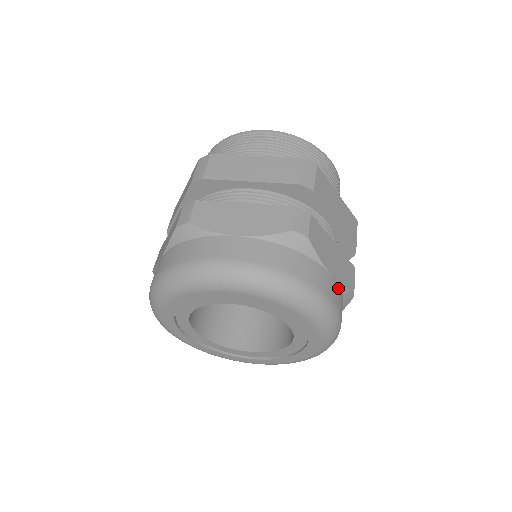
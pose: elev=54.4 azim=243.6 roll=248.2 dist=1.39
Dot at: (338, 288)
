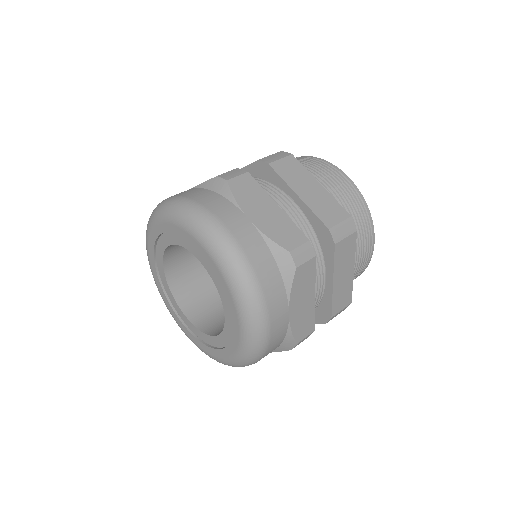
Dot at: (285, 328)
